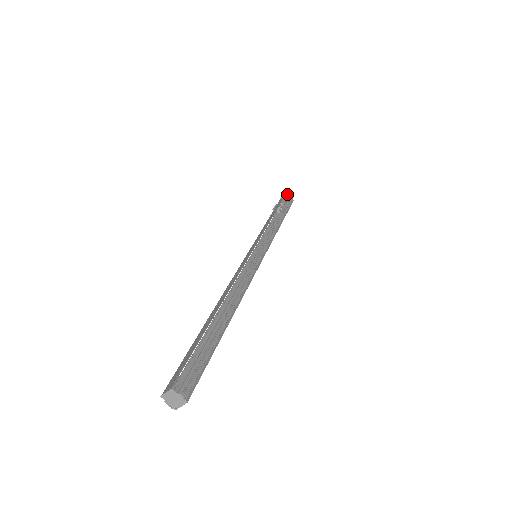
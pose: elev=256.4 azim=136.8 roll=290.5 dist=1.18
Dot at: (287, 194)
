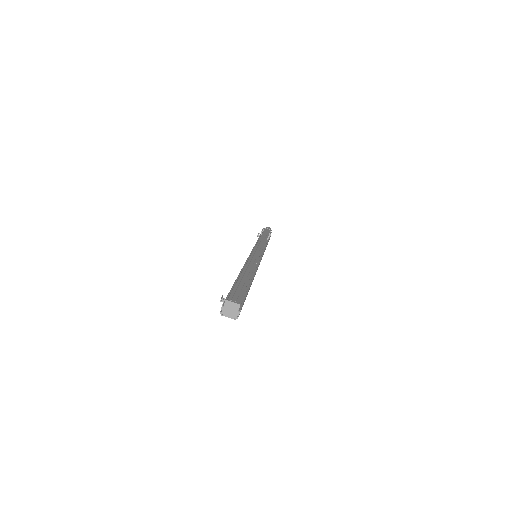
Dot at: occluded
